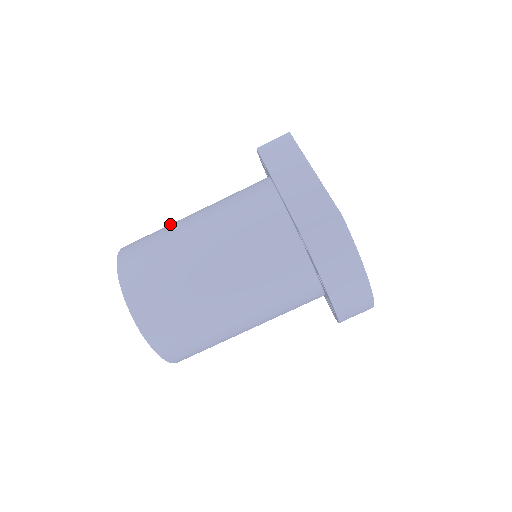
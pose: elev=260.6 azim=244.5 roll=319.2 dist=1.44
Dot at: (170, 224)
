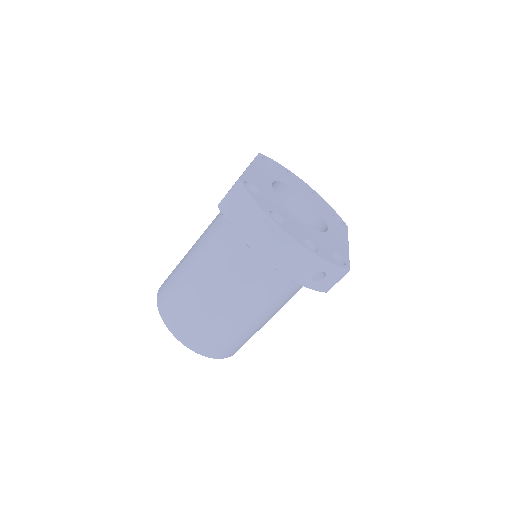
Dot at: occluded
